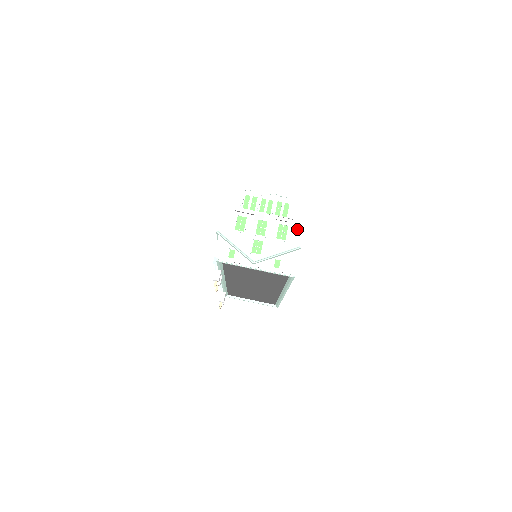
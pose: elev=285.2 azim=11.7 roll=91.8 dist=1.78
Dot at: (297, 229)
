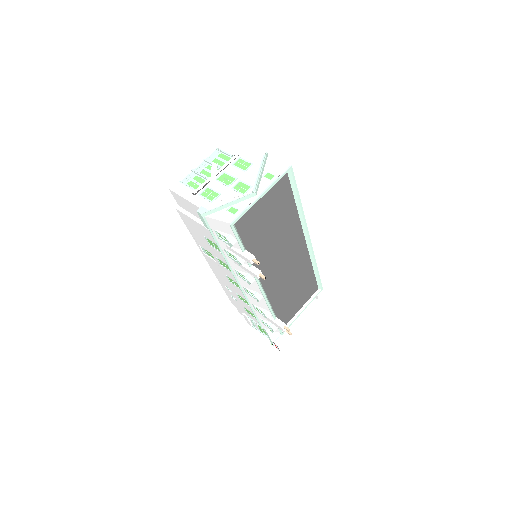
Dot at: (248, 153)
